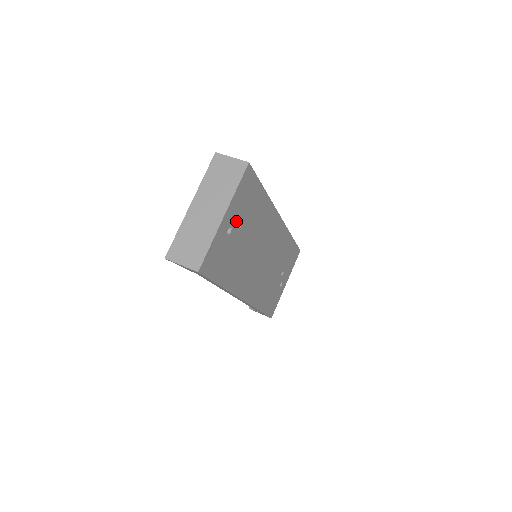
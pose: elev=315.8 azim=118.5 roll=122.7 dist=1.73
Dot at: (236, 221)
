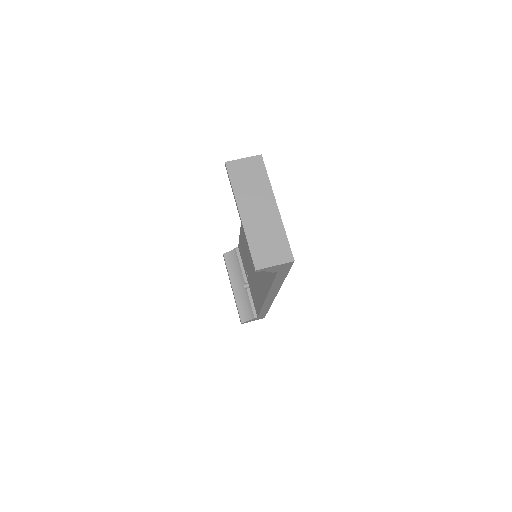
Dot at: occluded
